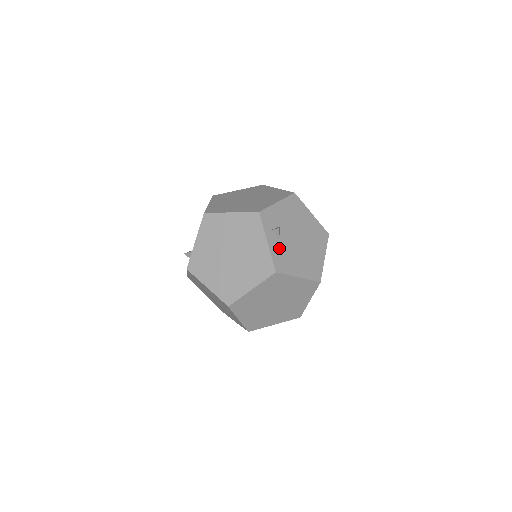
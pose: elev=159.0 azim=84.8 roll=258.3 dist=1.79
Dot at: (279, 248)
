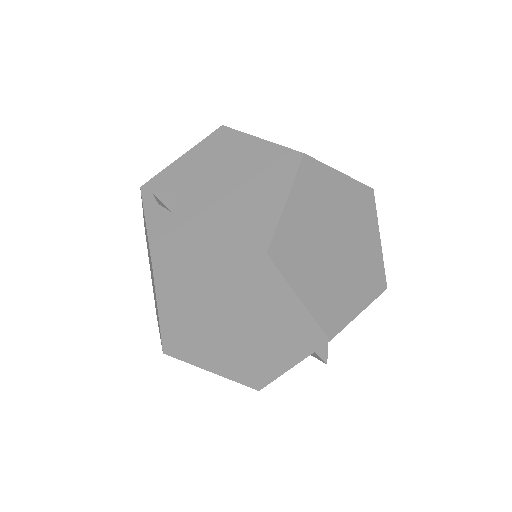
Dot at: (169, 226)
